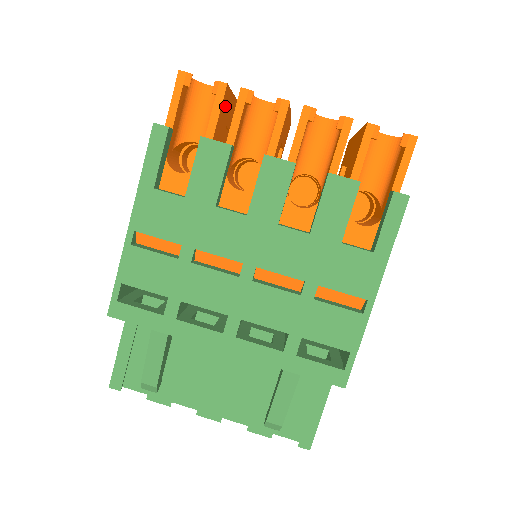
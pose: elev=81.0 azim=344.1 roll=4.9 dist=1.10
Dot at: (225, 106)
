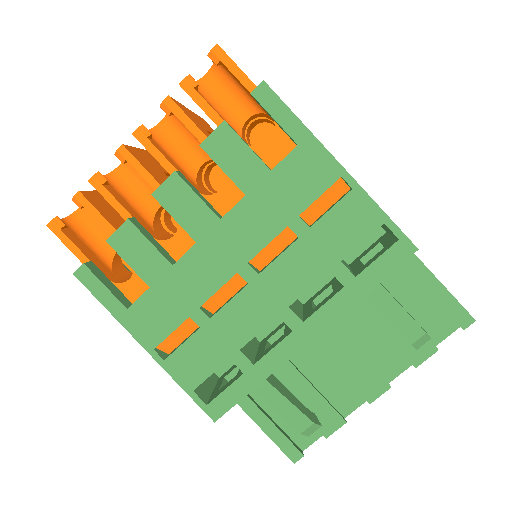
Dot at: (100, 204)
